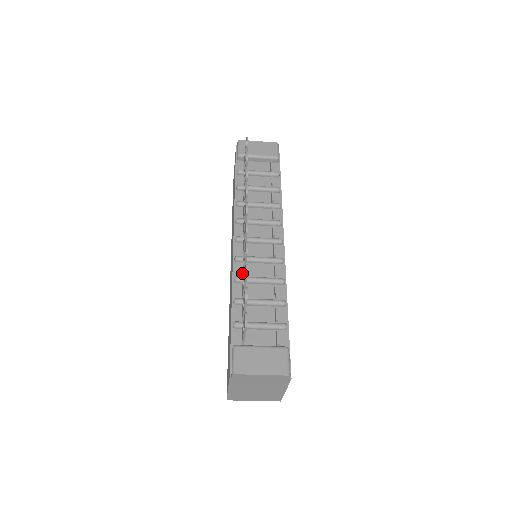
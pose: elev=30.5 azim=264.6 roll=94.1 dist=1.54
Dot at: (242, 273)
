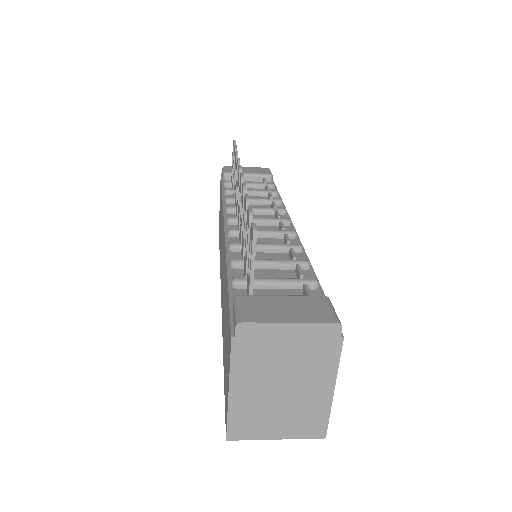
Dot at: occluded
